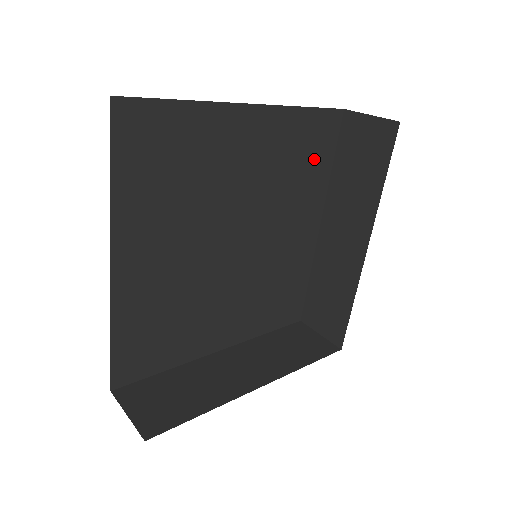
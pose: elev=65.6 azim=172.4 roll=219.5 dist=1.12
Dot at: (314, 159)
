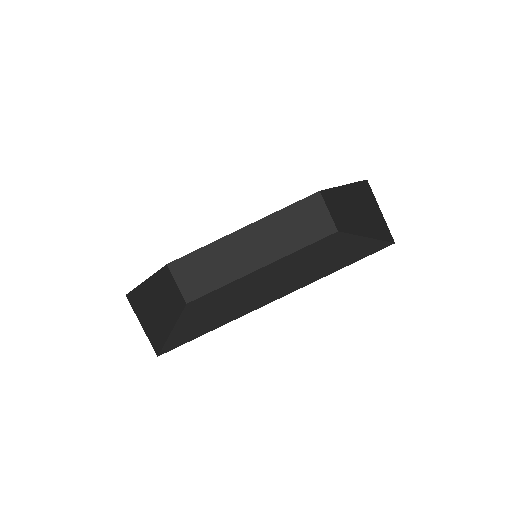
Dot at: occluded
